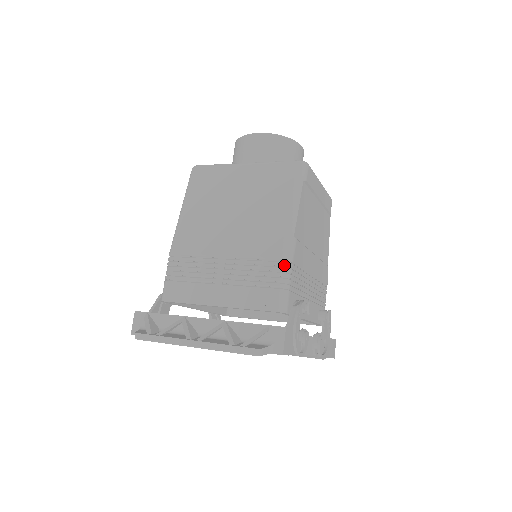
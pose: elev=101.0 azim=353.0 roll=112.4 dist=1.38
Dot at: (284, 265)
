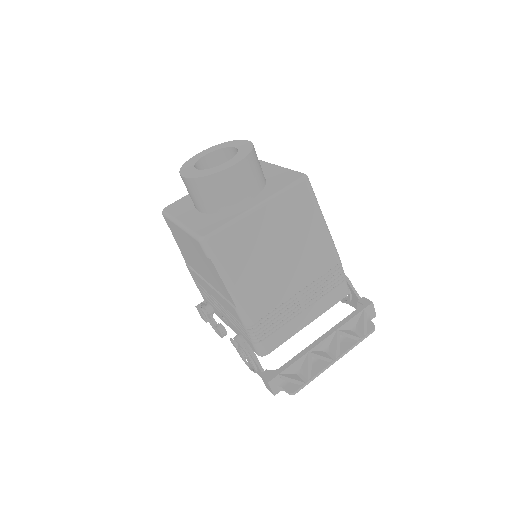
Dot at: (341, 265)
